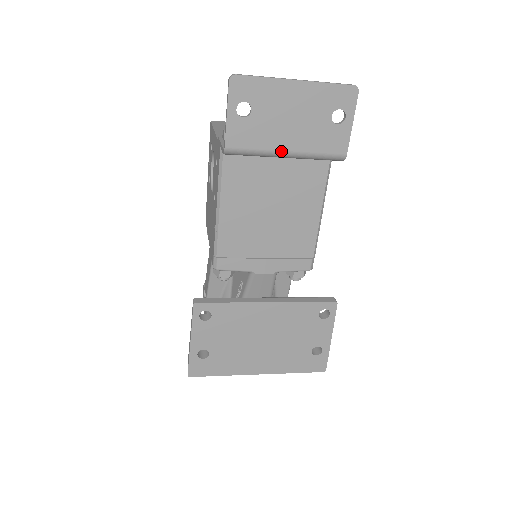
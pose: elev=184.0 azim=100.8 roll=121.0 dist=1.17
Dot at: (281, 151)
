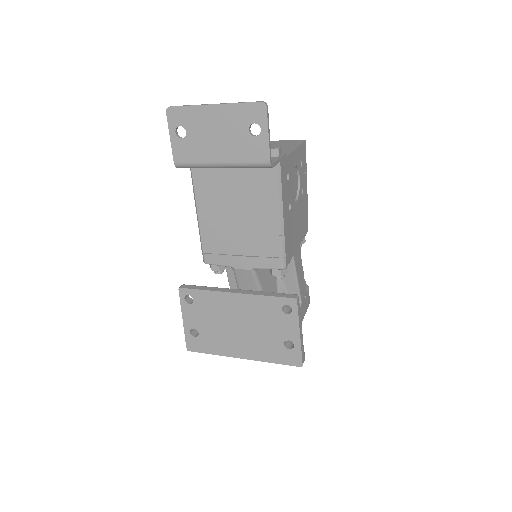
Dot at: (215, 163)
